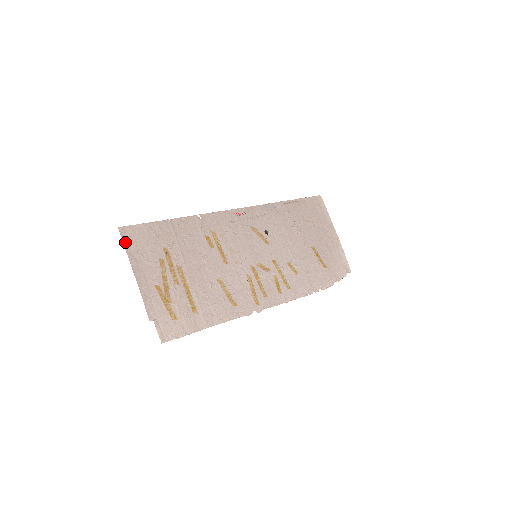
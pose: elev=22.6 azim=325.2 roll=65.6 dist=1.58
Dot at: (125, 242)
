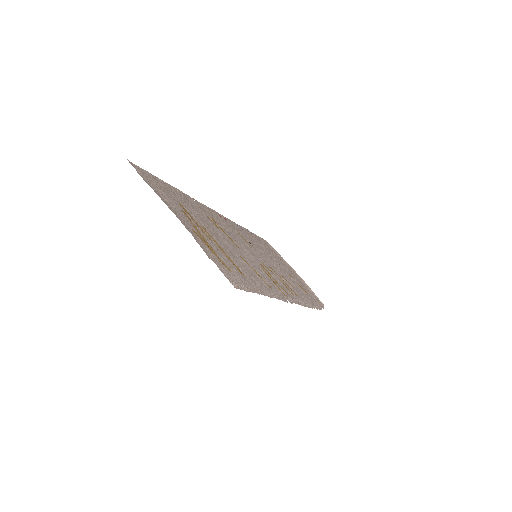
Dot at: (139, 174)
